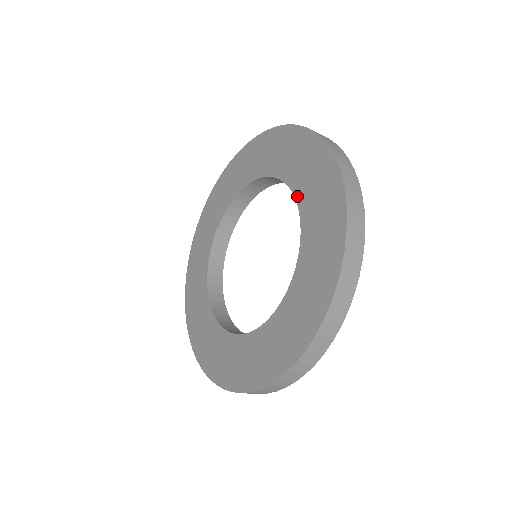
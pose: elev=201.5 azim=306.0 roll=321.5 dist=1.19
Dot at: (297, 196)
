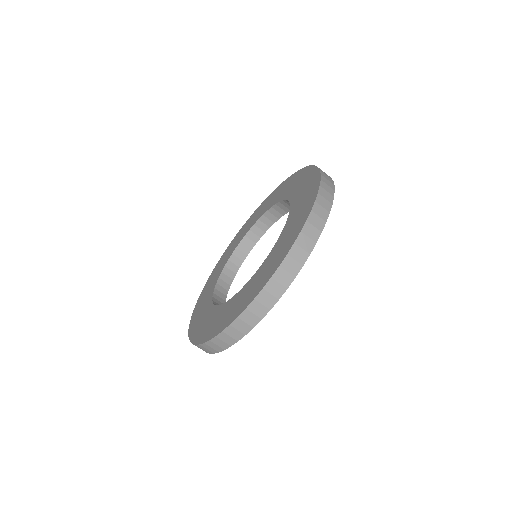
Dot at: (275, 203)
